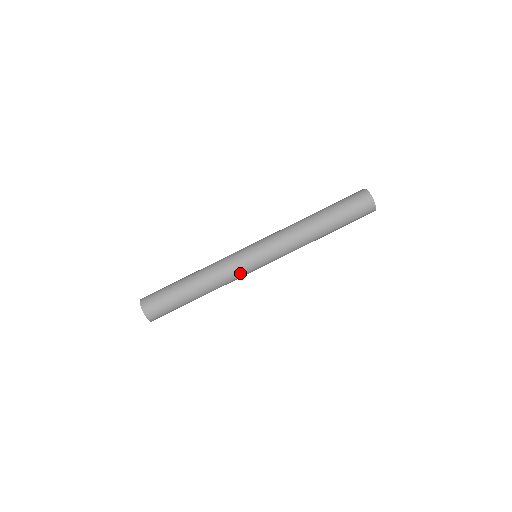
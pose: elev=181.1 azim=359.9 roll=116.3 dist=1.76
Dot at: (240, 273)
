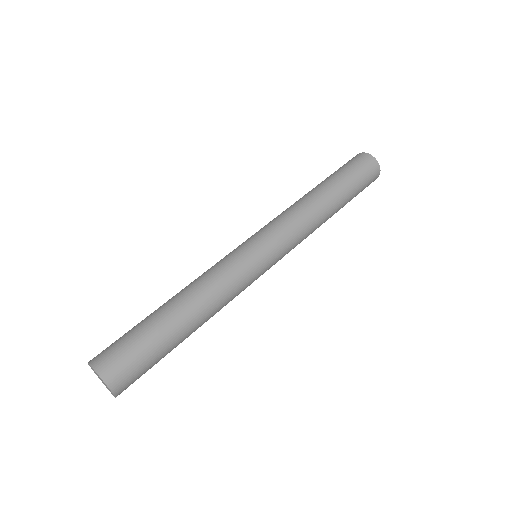
Dot at: (245, 281)
